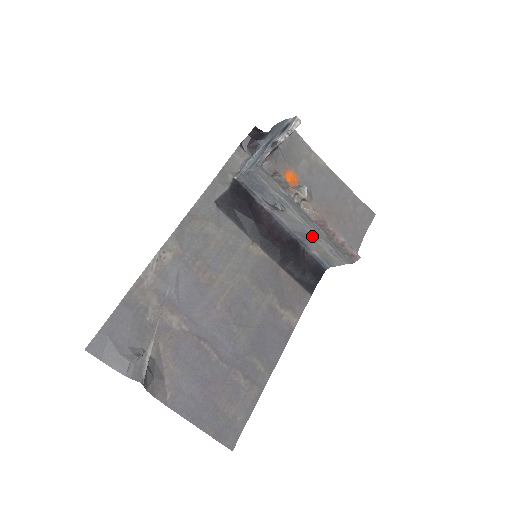
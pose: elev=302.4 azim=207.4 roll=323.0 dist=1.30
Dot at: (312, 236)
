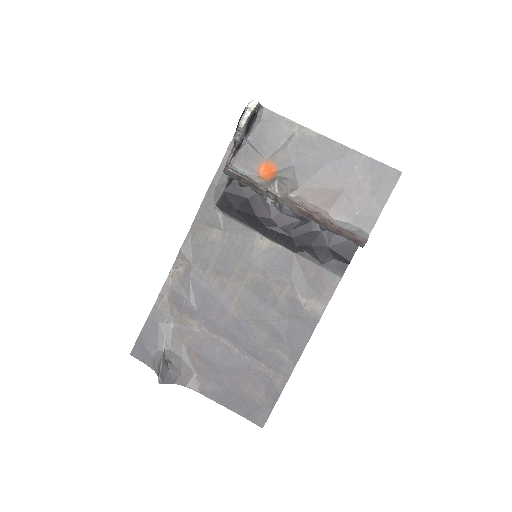
Dot at: occluded
